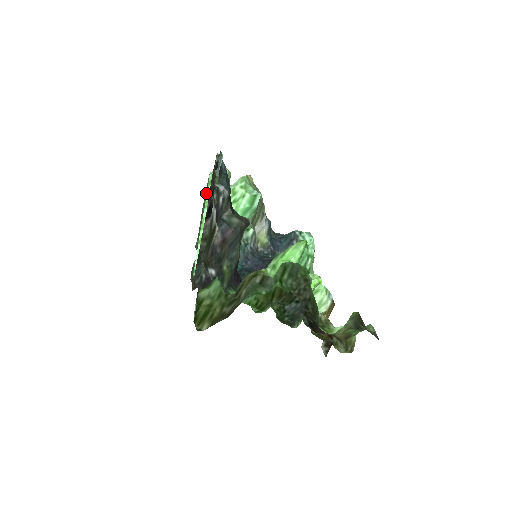
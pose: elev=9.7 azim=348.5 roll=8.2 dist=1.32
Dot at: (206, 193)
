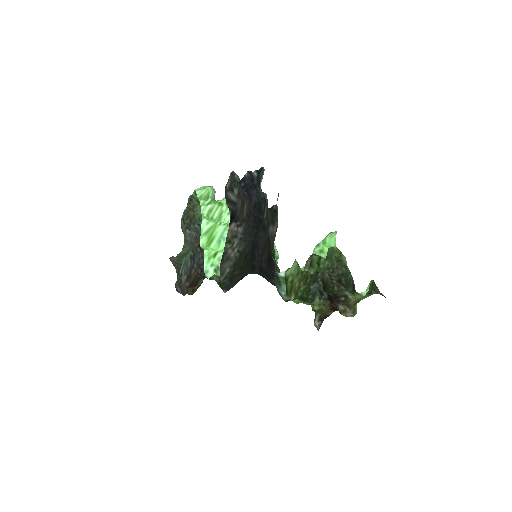
Dot at: (186, 208)
